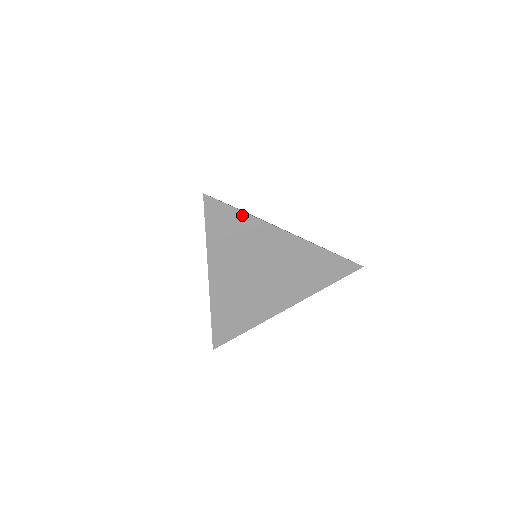
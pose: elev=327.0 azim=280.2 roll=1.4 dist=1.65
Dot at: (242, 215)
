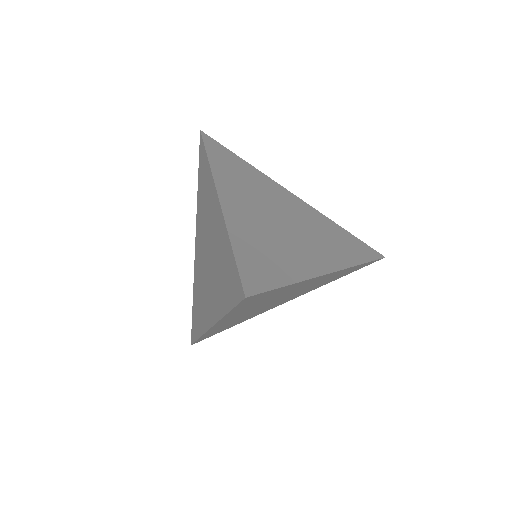
Dot at: (241, 161)
